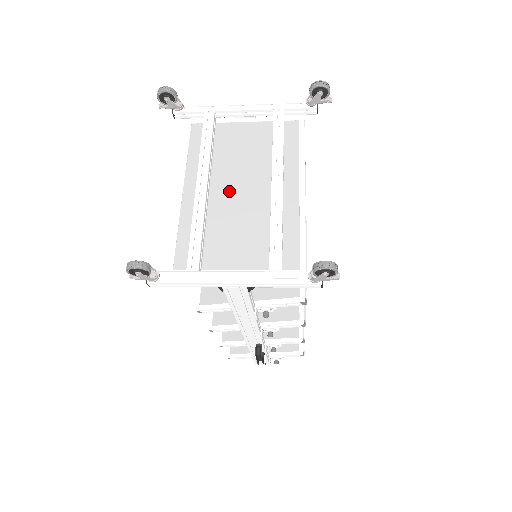
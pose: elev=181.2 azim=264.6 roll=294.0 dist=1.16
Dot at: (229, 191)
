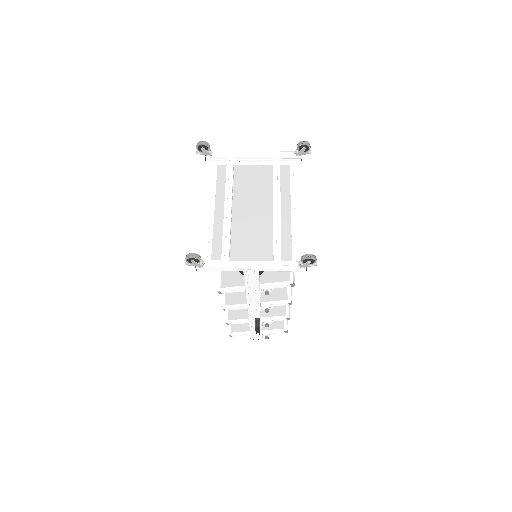
Dot at: (245, 211)
